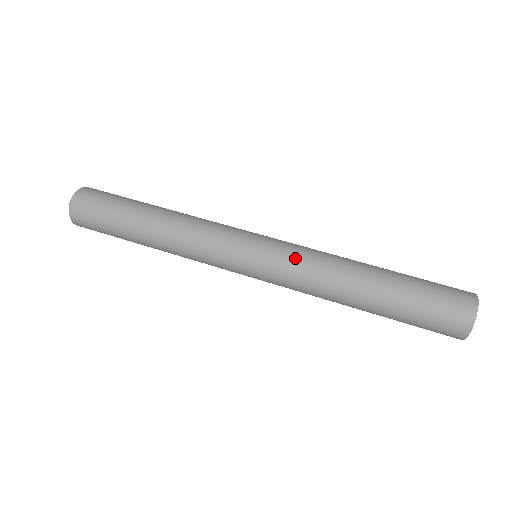
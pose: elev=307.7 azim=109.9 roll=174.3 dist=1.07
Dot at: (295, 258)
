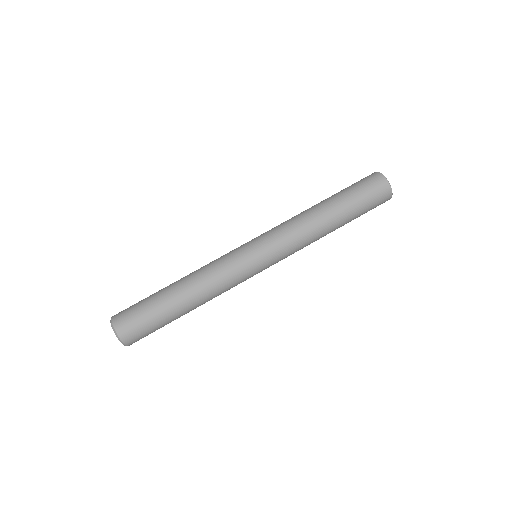
Dot at: (278, 230)
